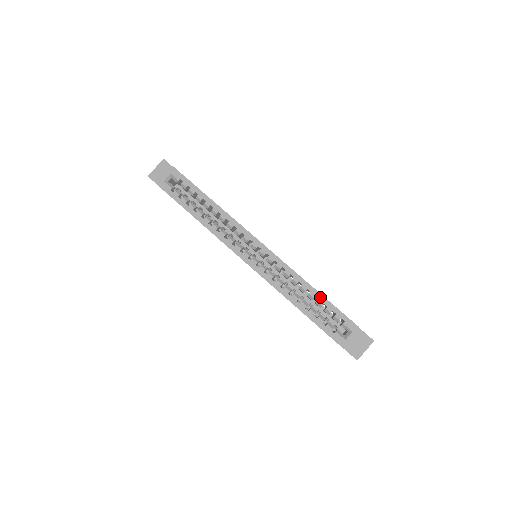
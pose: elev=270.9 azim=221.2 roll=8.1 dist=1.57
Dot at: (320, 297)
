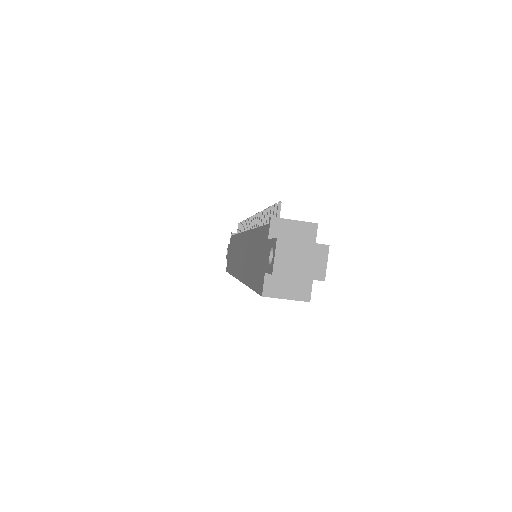
Dot at: occluded
